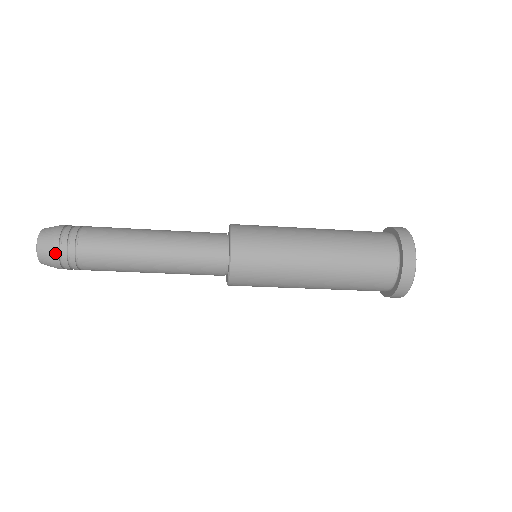
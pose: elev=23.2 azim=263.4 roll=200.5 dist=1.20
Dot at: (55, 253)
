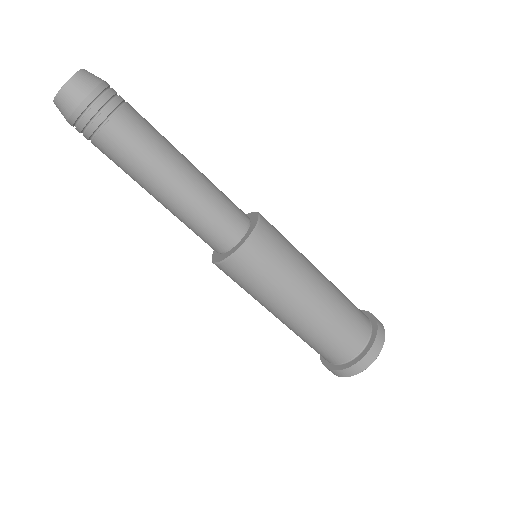
Dot at: (95, 91)
